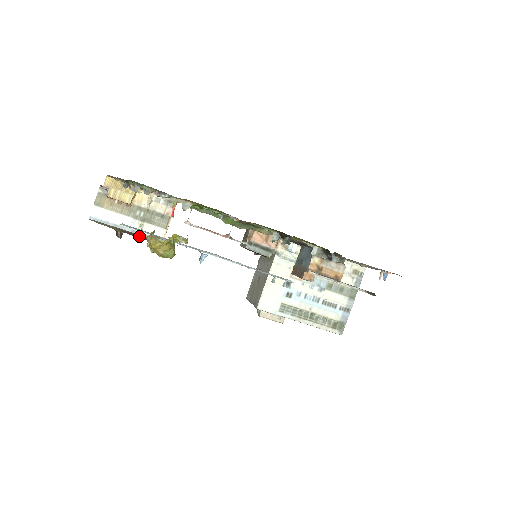
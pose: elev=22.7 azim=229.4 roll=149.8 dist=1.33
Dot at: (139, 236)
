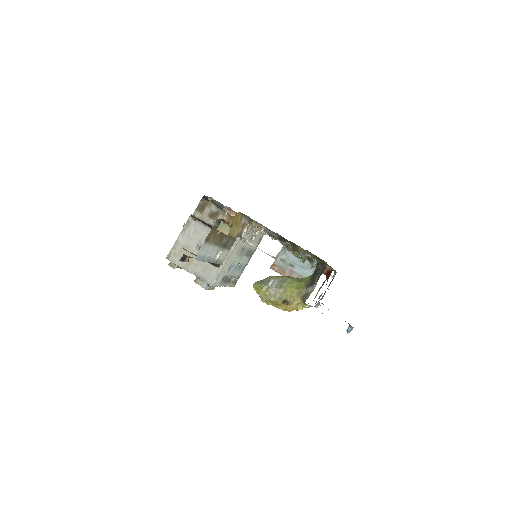
Dot at: occluded
